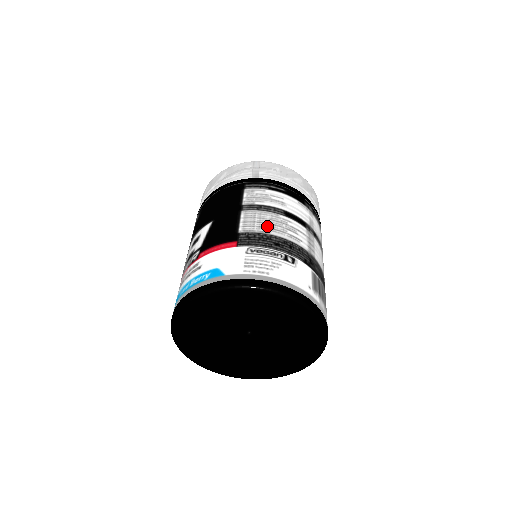
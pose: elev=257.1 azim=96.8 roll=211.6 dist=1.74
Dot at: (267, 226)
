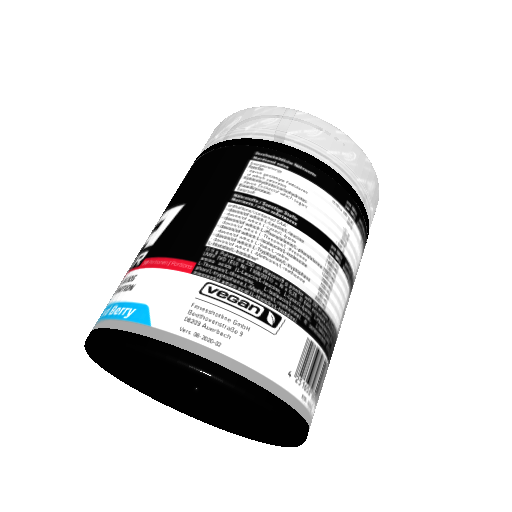
Dot at: (256, 244)
